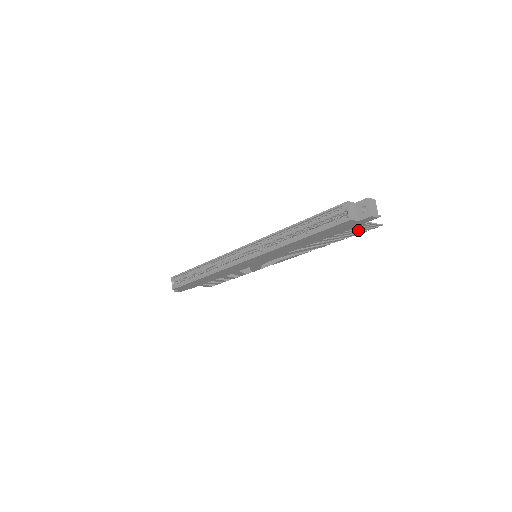
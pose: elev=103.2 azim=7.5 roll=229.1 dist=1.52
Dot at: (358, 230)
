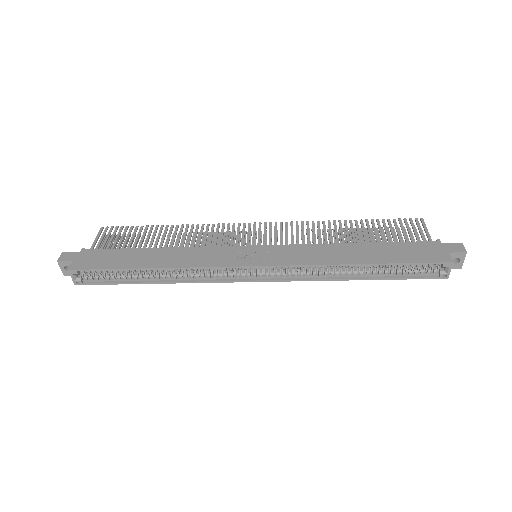
Dot at: occluded
